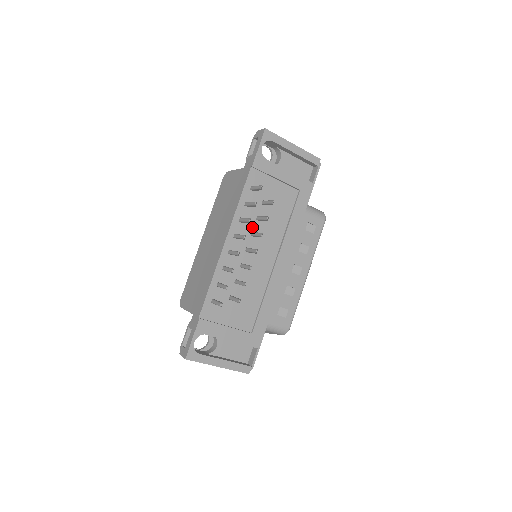
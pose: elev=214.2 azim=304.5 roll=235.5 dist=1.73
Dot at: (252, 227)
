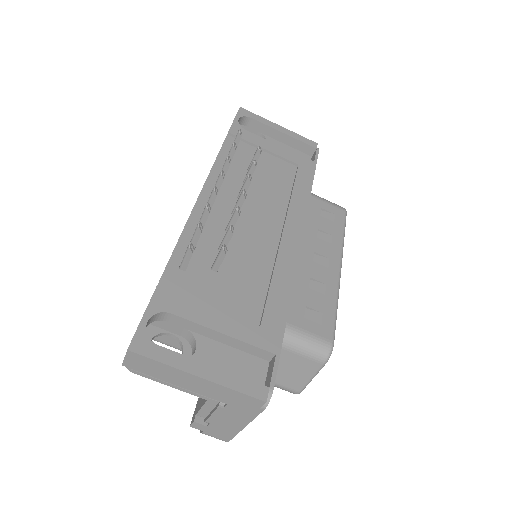
Dot at: (238, 190)
